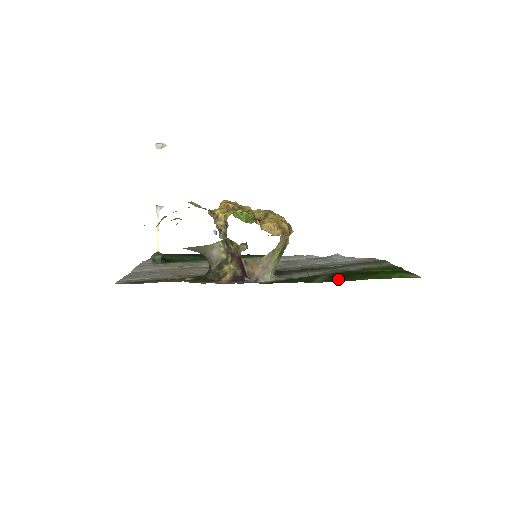
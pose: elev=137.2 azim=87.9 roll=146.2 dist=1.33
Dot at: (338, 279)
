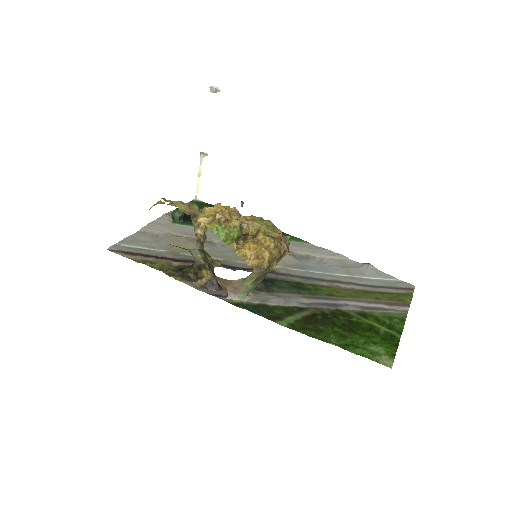
Dot at: (307, 328)
